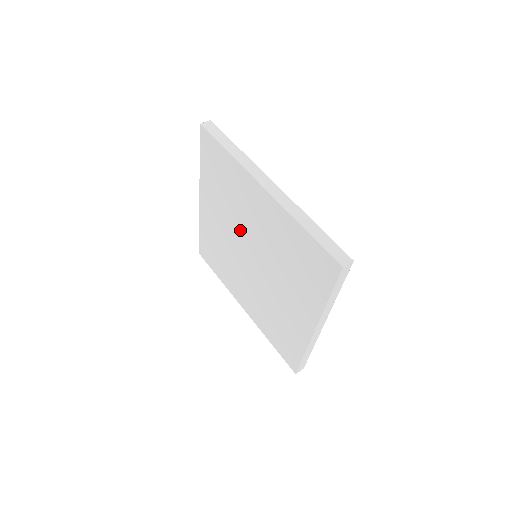
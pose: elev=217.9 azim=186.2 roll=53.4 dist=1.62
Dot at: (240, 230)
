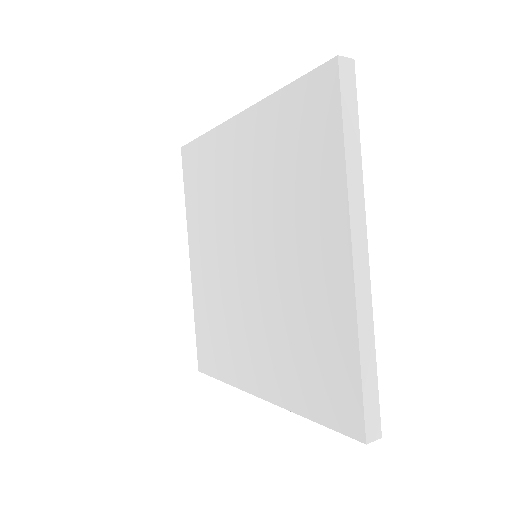
Dot at: (264, 221)
